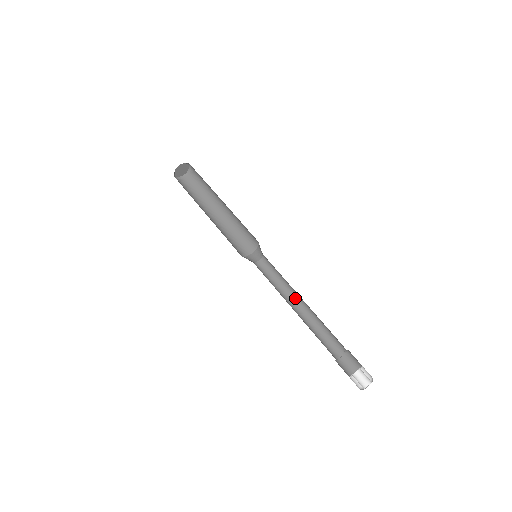
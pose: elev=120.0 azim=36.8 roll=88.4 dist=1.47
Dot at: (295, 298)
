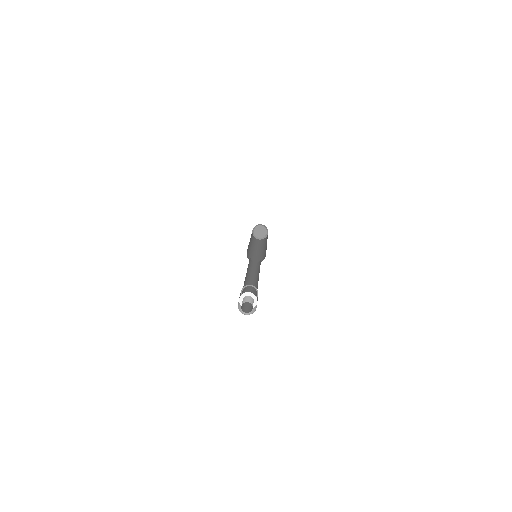
Dot at: (254, 276)
